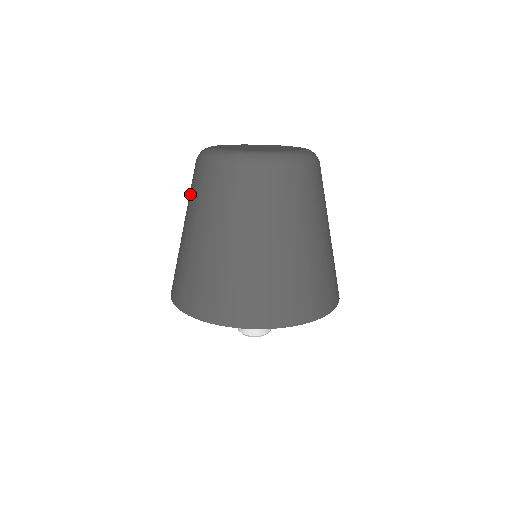
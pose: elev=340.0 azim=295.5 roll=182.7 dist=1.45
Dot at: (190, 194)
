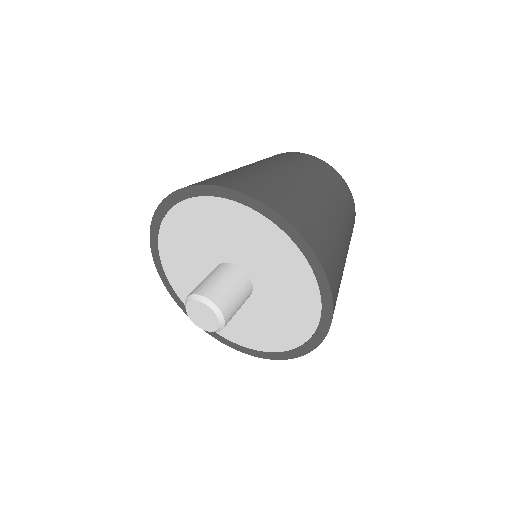
Dot at: occluded
